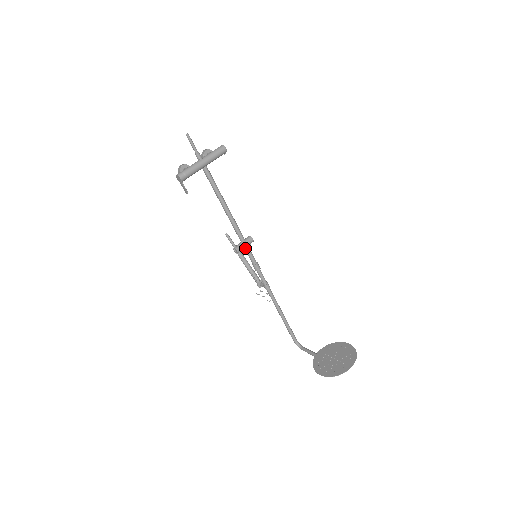
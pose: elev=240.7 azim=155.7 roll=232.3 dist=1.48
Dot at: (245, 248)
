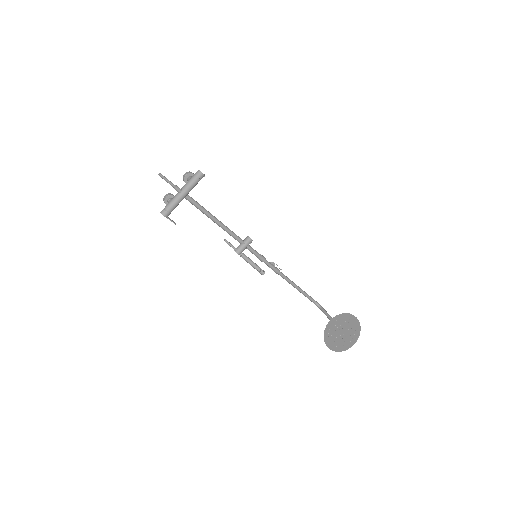
Dot at: (246, 248)
